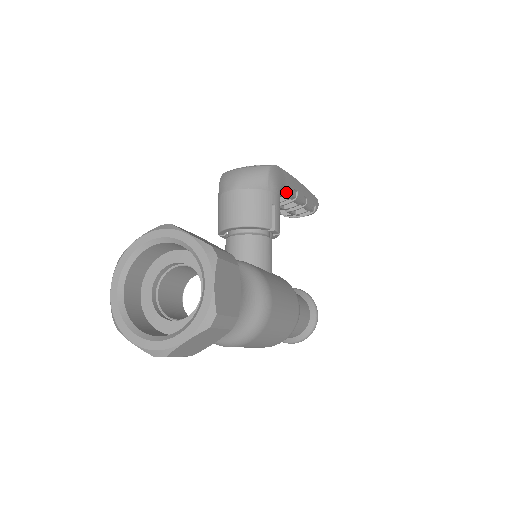
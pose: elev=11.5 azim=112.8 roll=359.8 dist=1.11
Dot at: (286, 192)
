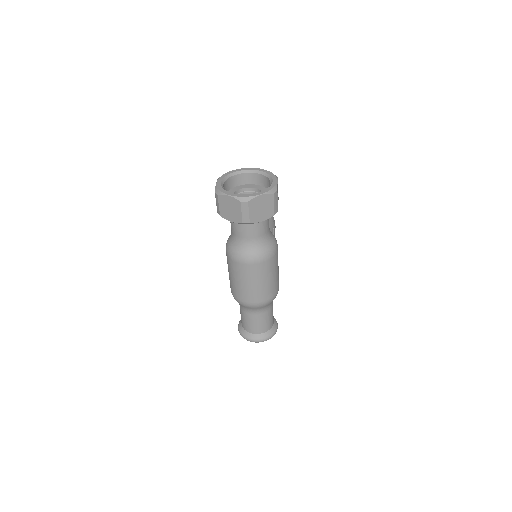
Dot at: occluded
